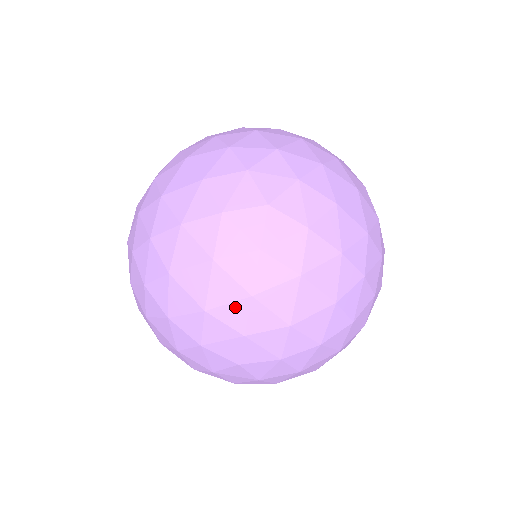
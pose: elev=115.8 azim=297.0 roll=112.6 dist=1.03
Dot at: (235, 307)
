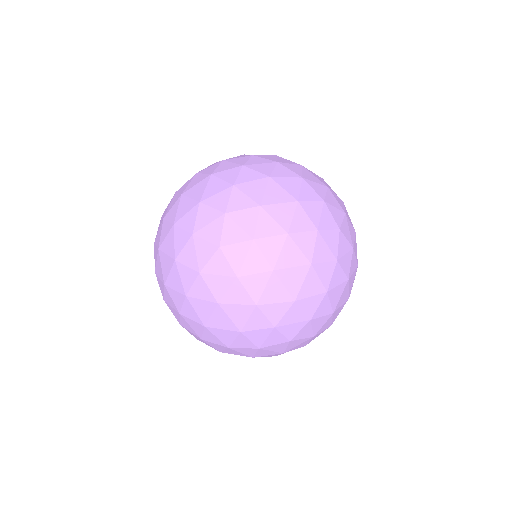
Dot at: (221, 195)
